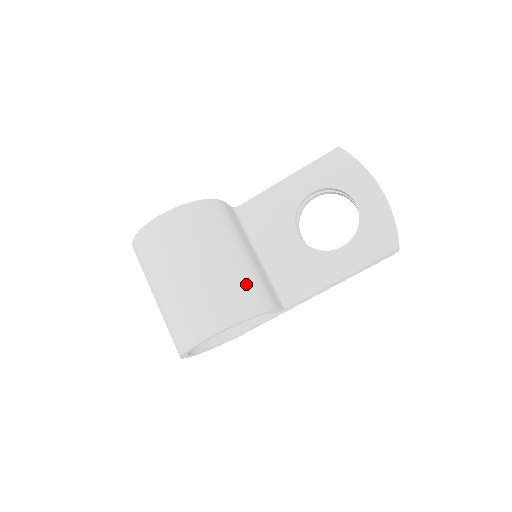
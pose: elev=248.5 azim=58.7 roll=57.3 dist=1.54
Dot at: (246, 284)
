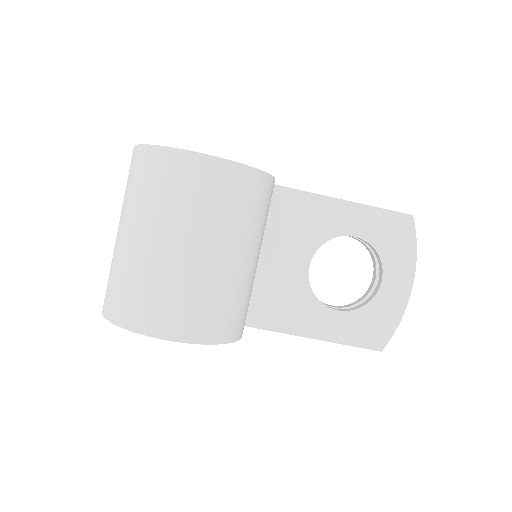
Dot at: (240, 301)
